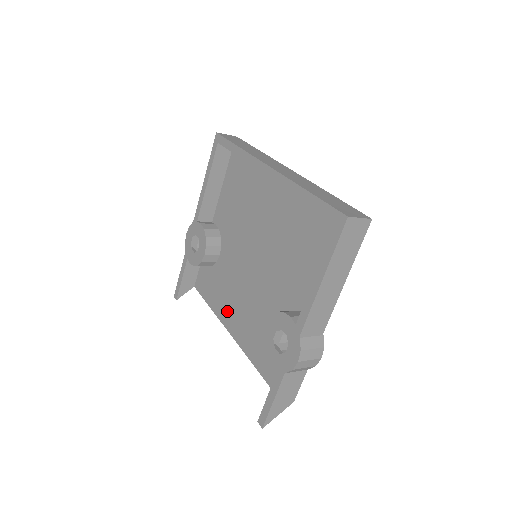
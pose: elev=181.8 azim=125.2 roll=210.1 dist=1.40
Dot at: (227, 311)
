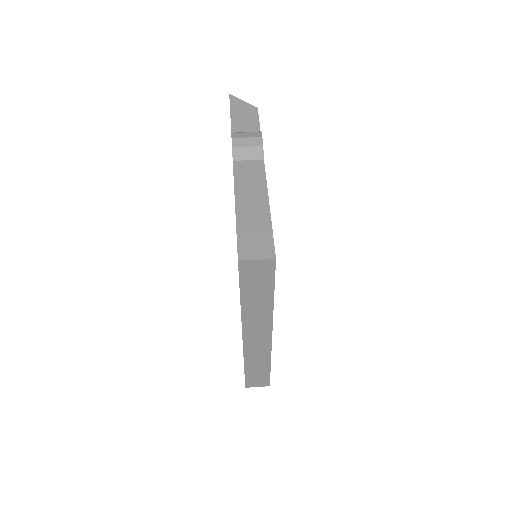
Dot at: occluded
